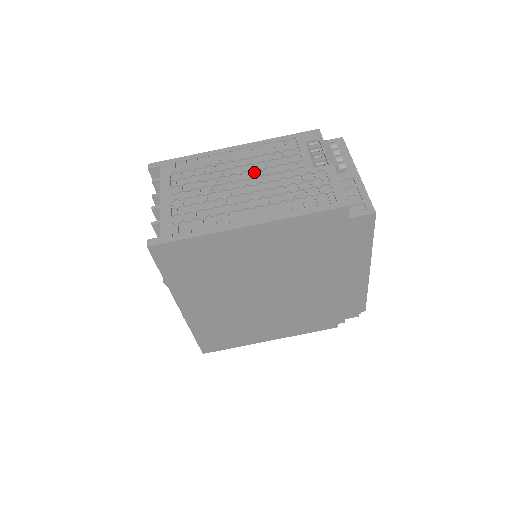
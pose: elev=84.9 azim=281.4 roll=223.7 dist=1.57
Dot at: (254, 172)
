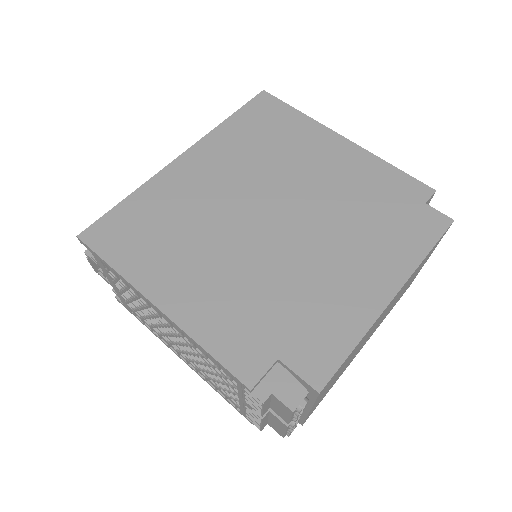
Dot at: occluded
